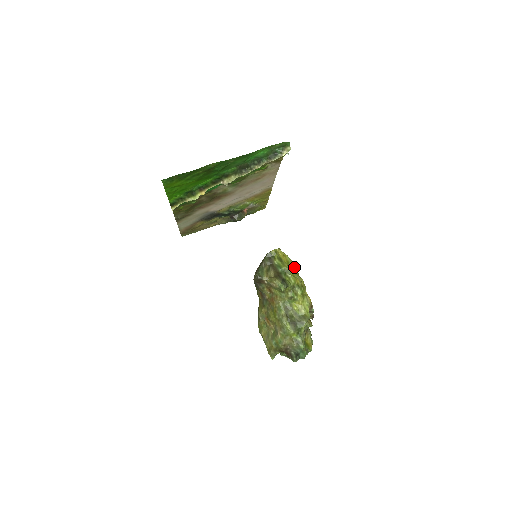
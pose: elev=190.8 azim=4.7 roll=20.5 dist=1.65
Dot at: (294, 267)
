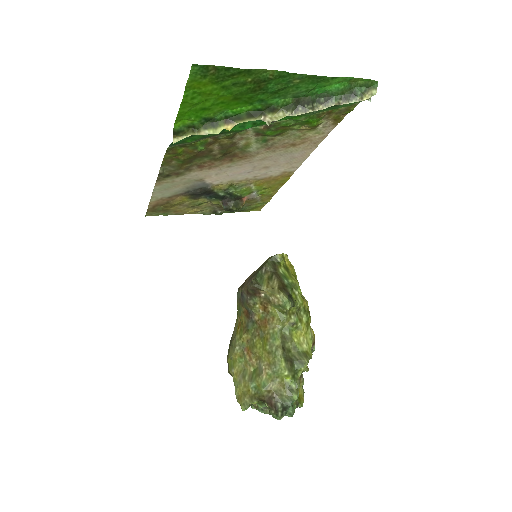
Dot at: occluded
